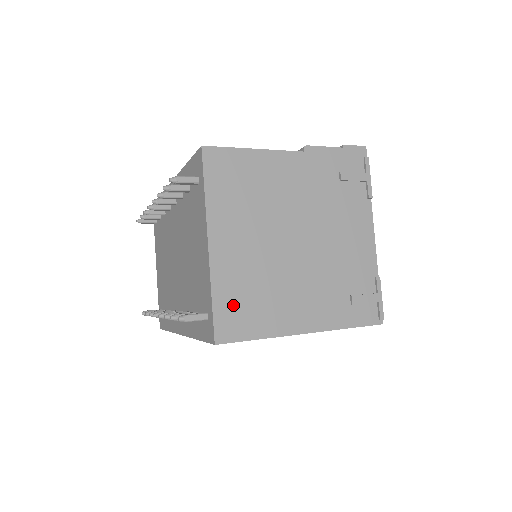
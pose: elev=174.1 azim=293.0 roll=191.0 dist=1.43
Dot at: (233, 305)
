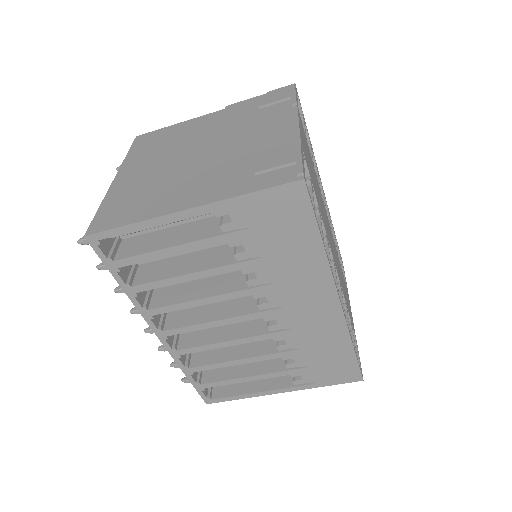
Dot at: (116, 207)
